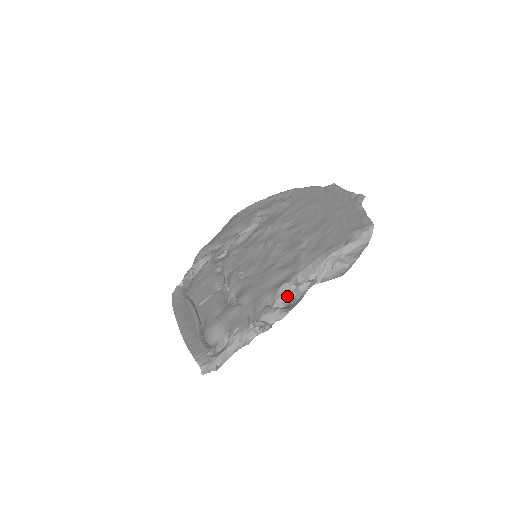
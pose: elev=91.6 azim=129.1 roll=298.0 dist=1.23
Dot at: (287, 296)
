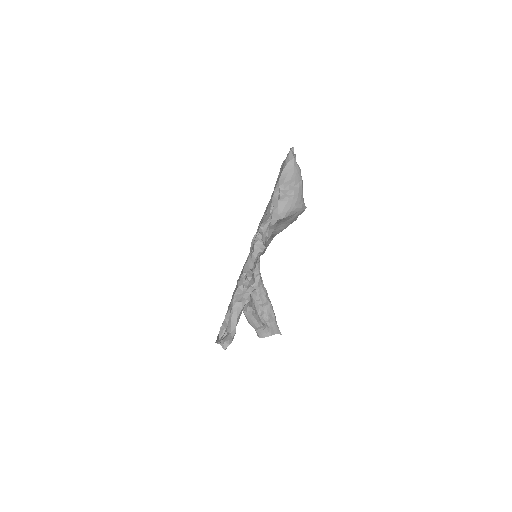
Dot at: (259, 246)
